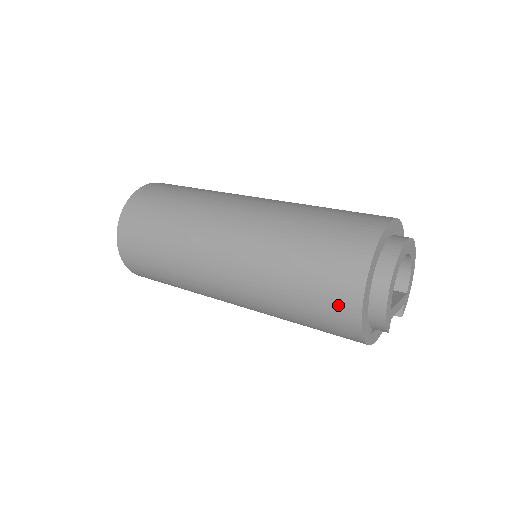
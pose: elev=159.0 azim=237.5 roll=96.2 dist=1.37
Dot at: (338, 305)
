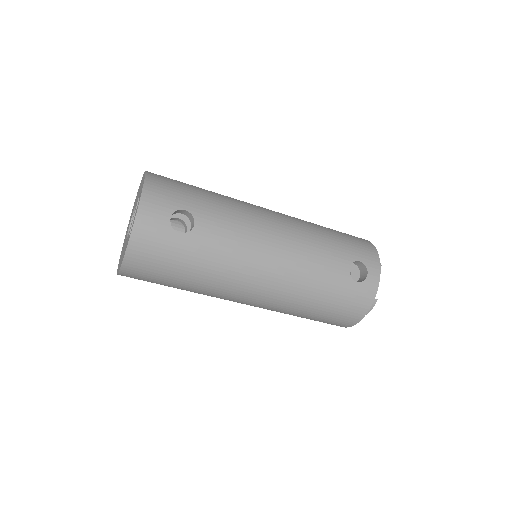
Dot at: occluded
